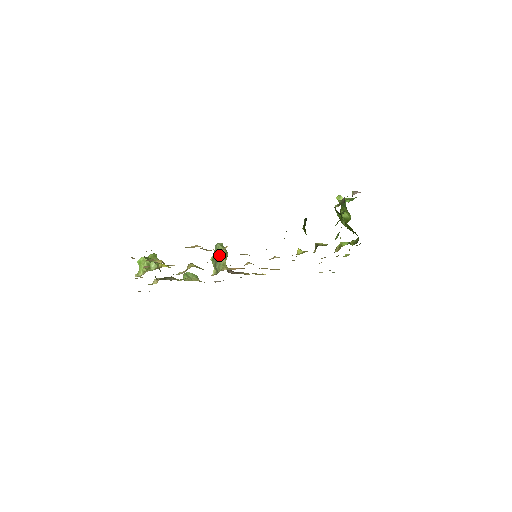
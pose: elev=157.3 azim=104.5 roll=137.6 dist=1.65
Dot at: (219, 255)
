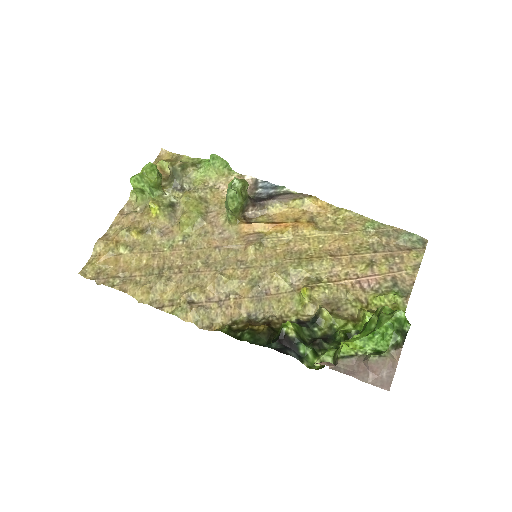
Dot at: (227, 207)
